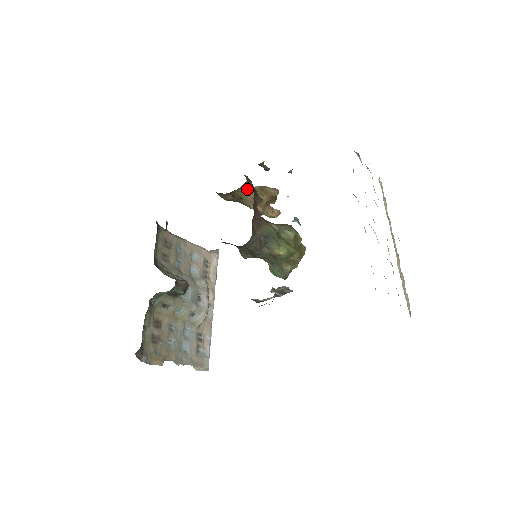
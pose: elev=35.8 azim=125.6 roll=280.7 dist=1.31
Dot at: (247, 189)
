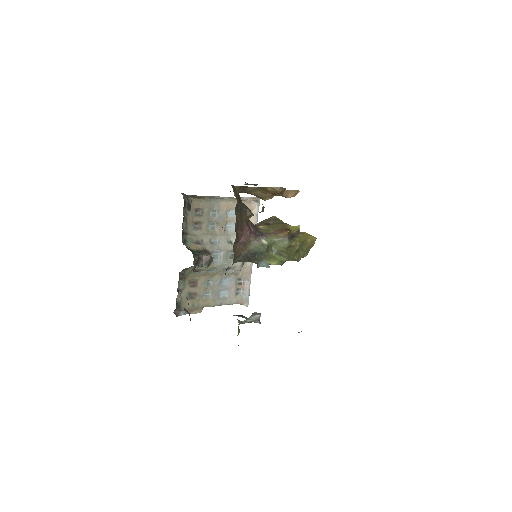
Dot at: (246, 190)
